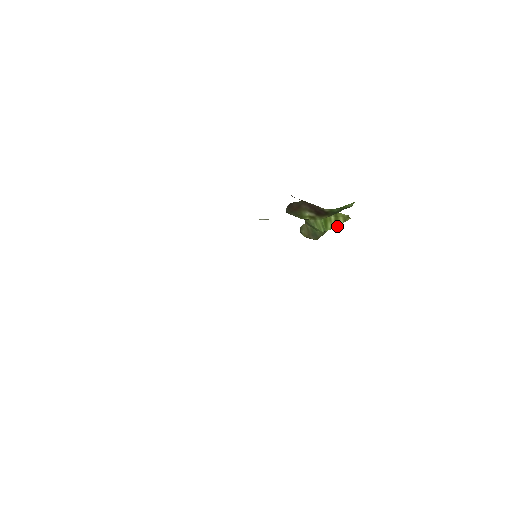
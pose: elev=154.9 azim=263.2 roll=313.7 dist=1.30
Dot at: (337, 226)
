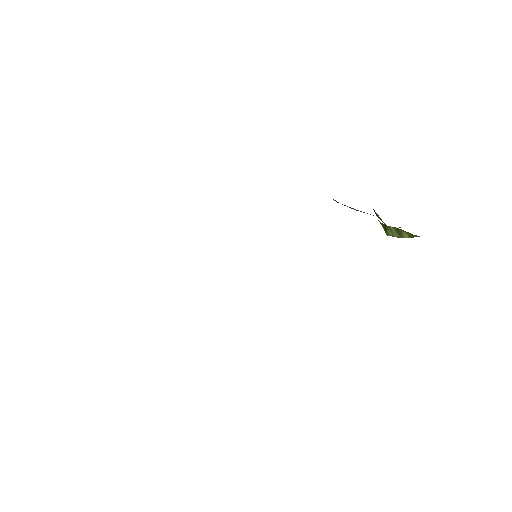
Dot at: (401, 237)
